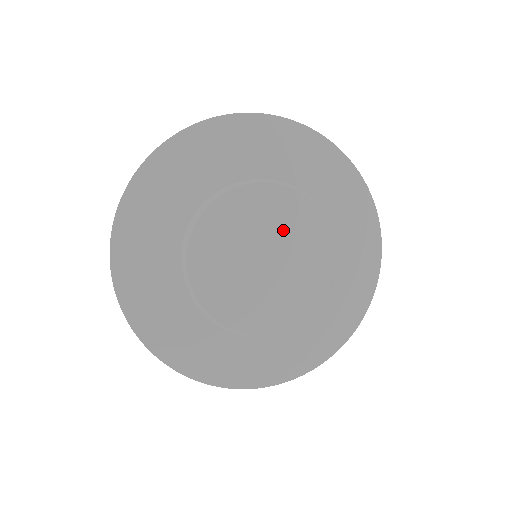
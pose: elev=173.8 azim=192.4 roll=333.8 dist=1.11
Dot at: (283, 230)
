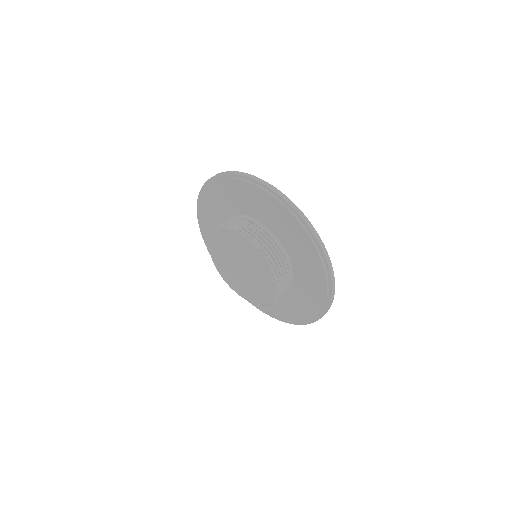
Dot at: (249, 260)
